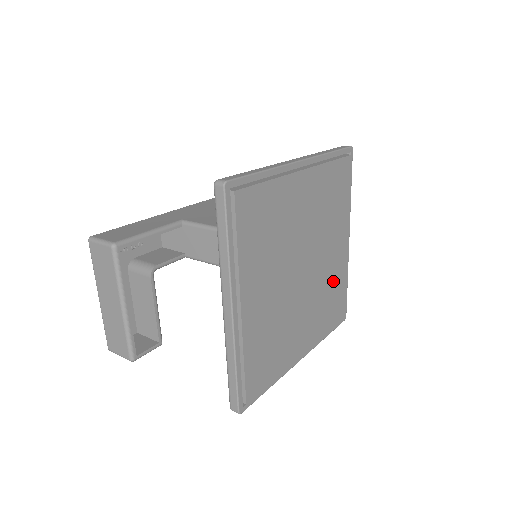
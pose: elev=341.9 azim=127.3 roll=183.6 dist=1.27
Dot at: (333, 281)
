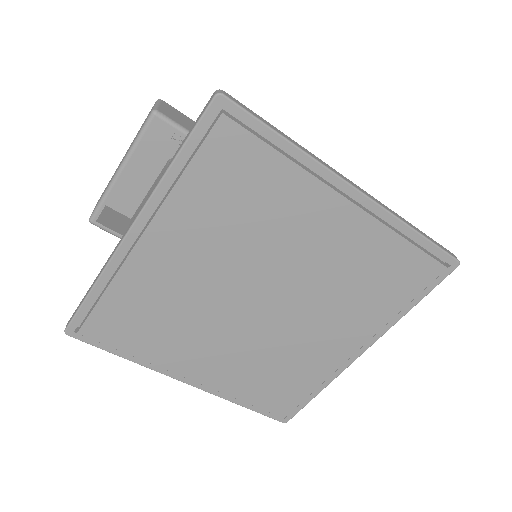
Dot at: (297, 364)
